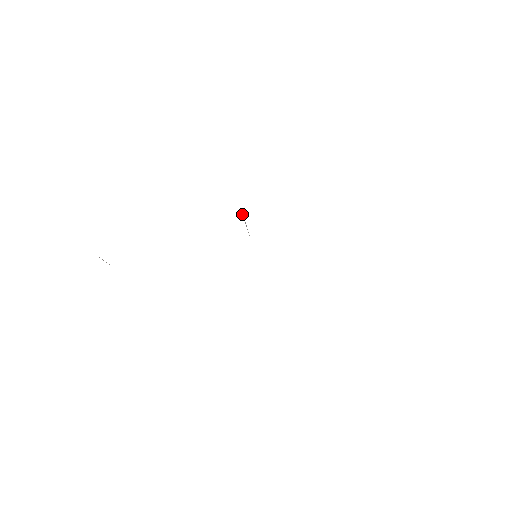
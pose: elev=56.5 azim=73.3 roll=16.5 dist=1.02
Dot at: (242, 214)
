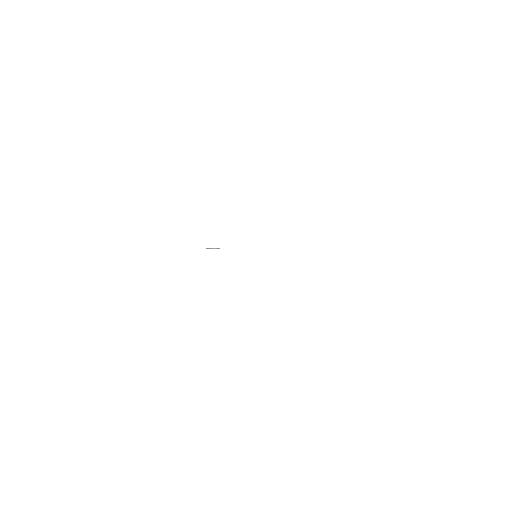
Dot at: occluded
